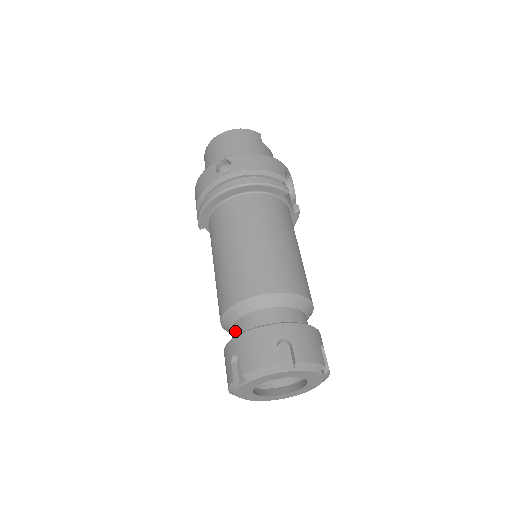
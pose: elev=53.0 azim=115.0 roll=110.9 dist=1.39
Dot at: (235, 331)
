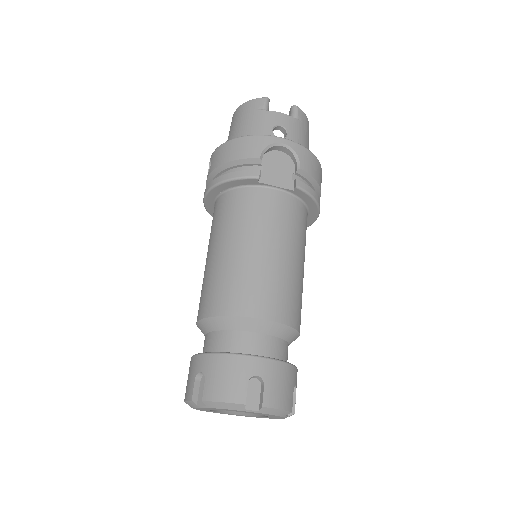
Dot at: occluded
